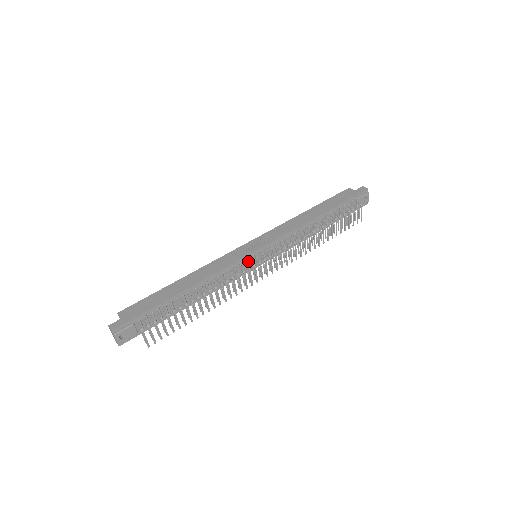
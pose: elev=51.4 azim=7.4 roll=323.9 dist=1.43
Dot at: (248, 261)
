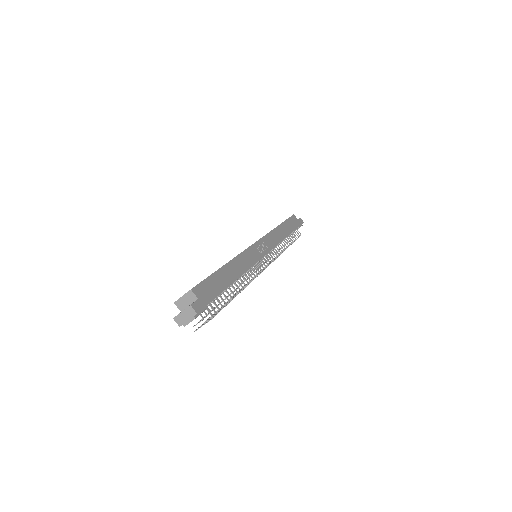
Dot at: (259, 262)
